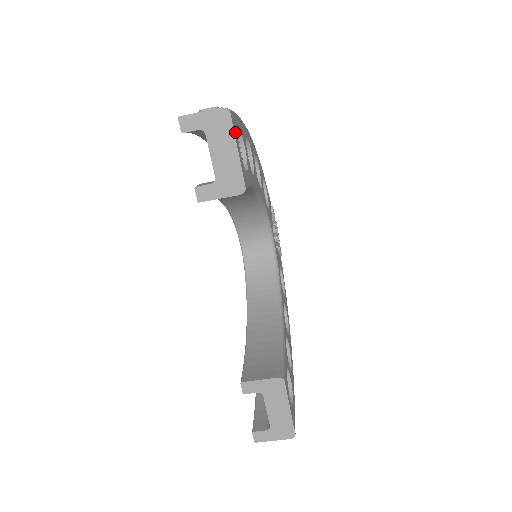
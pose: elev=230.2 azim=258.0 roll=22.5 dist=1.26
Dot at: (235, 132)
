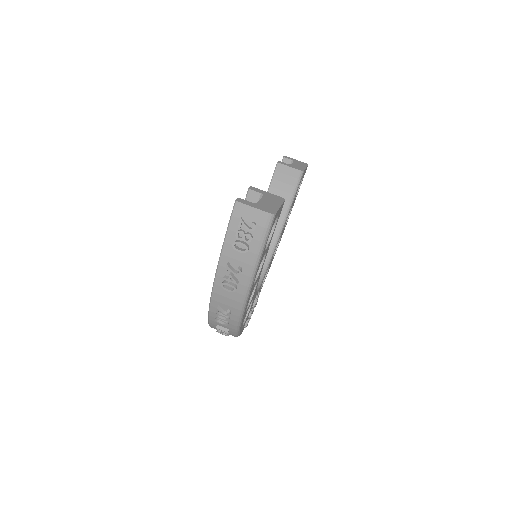
Dot at: occluded
